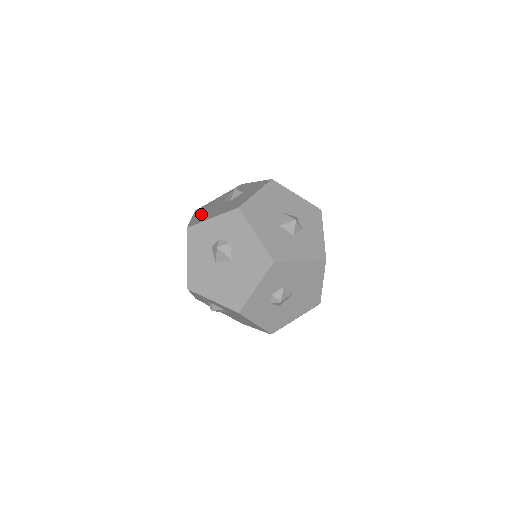
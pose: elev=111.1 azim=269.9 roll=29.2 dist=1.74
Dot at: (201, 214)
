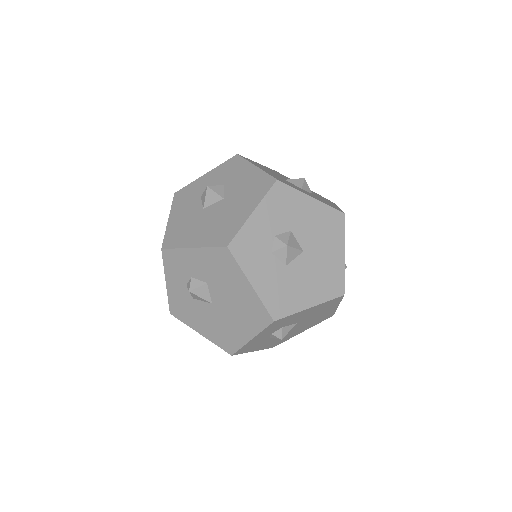
Dot at: occluded
